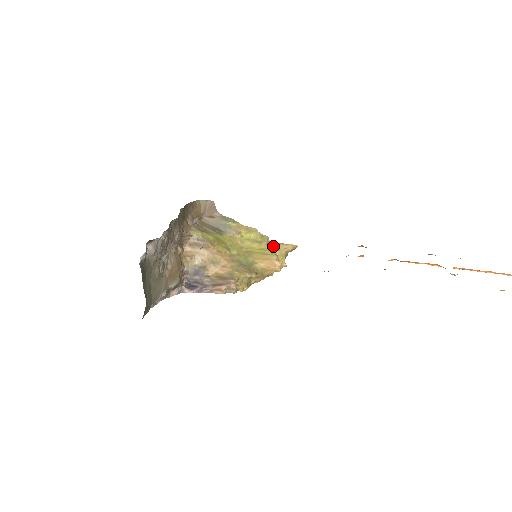
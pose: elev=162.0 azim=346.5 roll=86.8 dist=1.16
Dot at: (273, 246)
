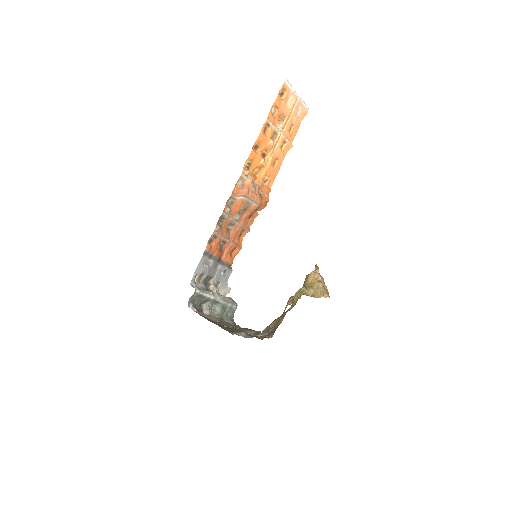
Dot at: occluded
